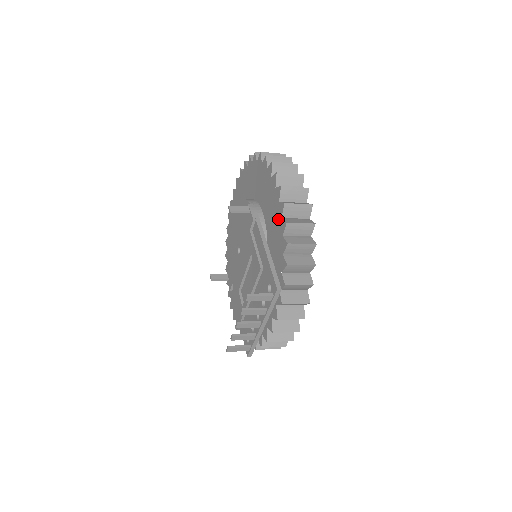
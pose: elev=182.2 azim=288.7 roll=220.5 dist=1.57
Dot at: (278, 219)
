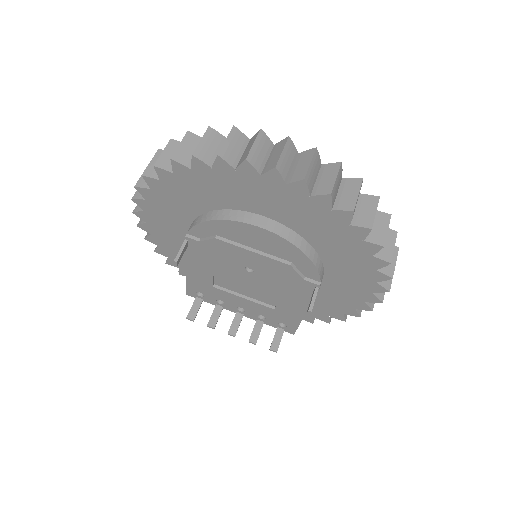
Dot at: (339, 310)
